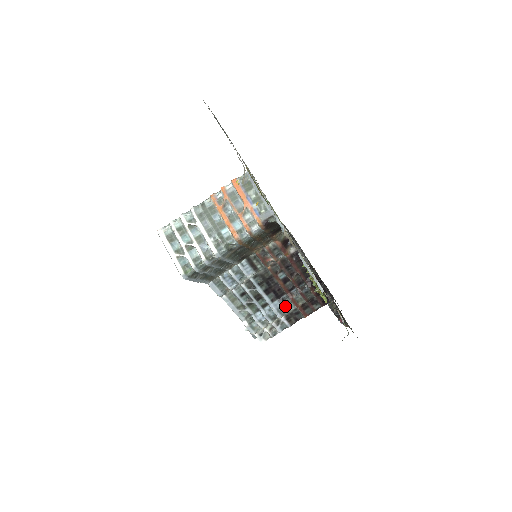
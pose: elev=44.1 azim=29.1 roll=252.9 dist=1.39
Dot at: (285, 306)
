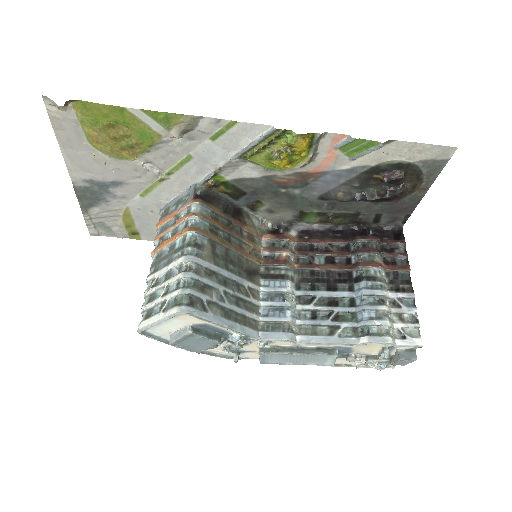
Dot at: (368, 278)
